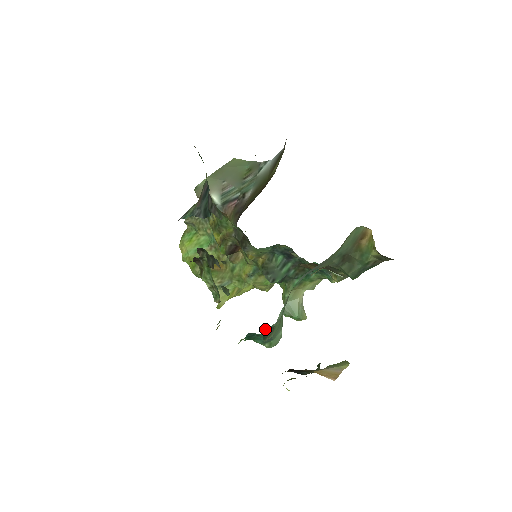
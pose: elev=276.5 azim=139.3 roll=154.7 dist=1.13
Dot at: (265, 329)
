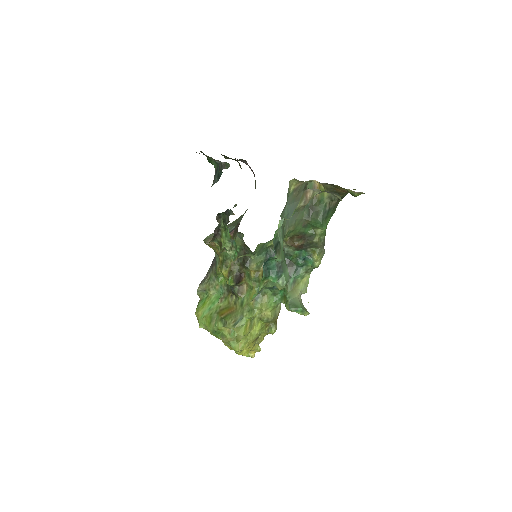
Dot at: (273, 239)
